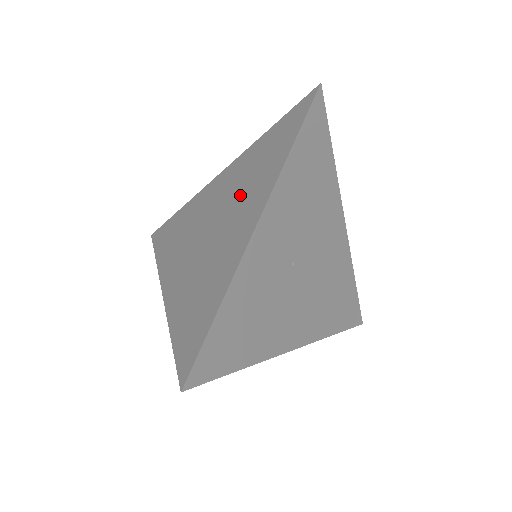
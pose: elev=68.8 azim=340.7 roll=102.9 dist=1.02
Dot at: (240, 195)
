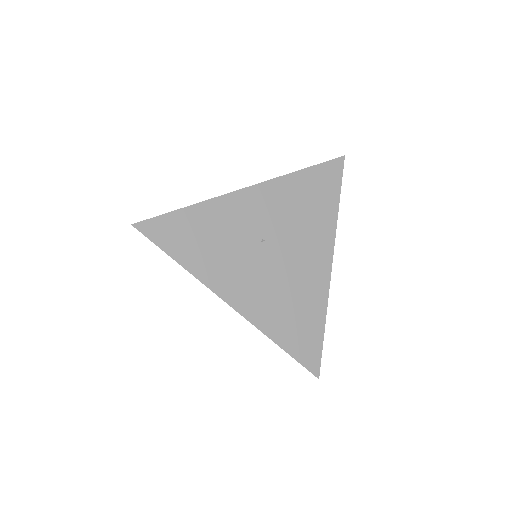
Dot at: occluded
